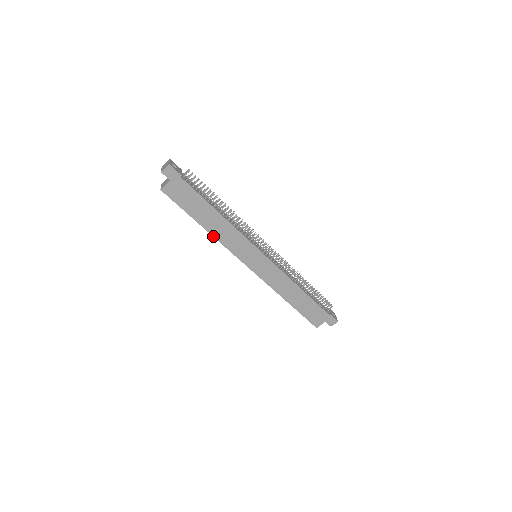
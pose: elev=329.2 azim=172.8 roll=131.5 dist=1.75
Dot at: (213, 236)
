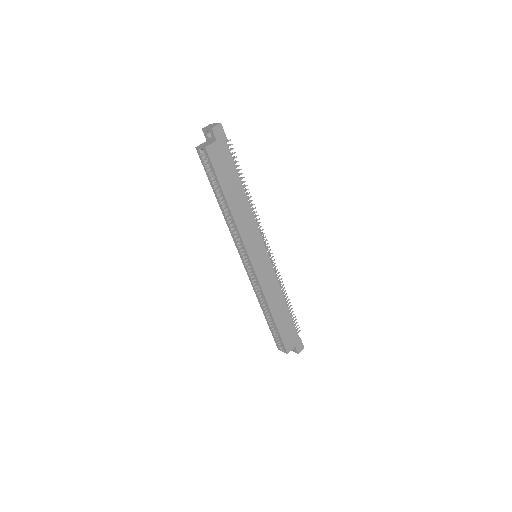
Dot at: (233, 218)
